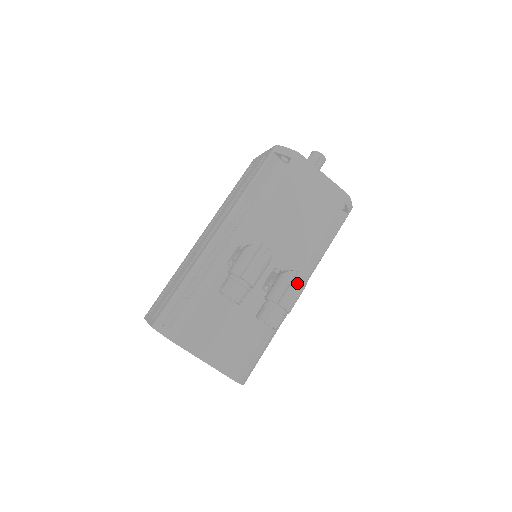
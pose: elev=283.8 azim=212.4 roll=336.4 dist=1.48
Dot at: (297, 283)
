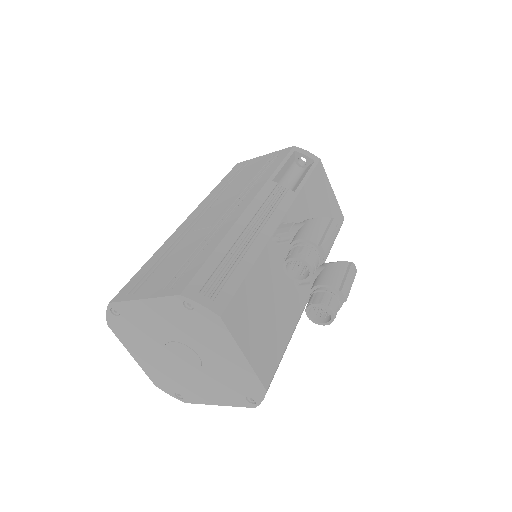
Dot at: (352, 274)
